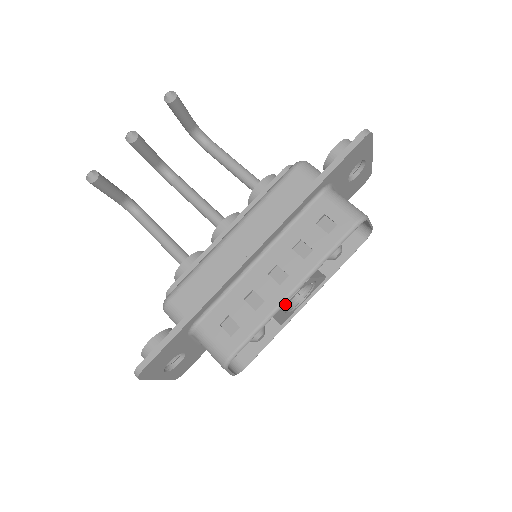
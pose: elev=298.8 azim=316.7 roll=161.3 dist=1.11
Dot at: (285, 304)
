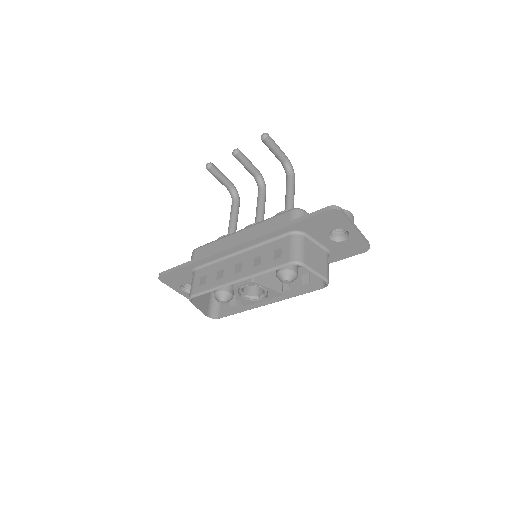
Dot at: (233, 287)
